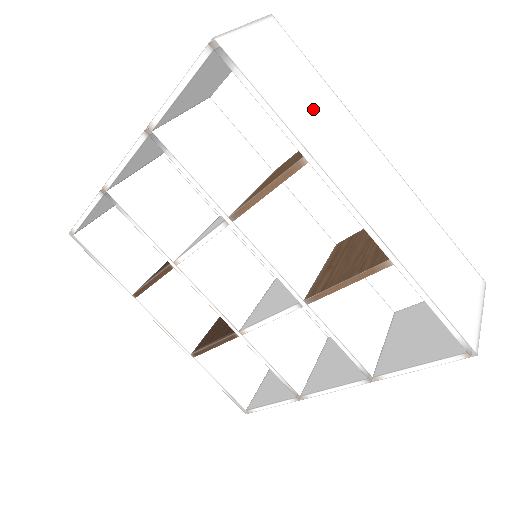
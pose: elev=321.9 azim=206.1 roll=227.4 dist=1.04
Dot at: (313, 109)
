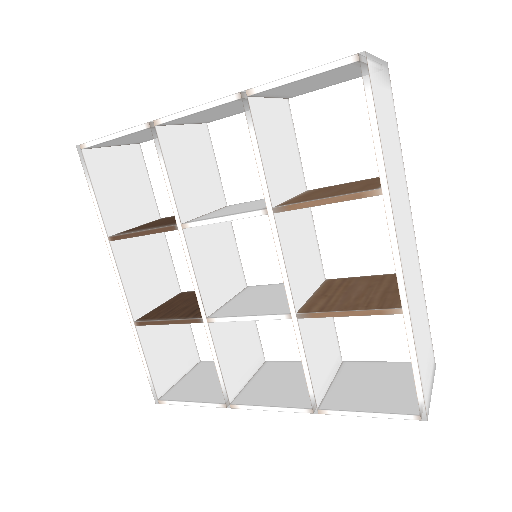
Dot at: (393, 155)
